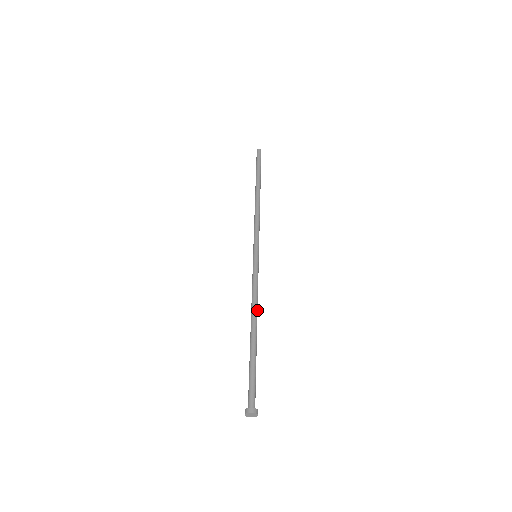
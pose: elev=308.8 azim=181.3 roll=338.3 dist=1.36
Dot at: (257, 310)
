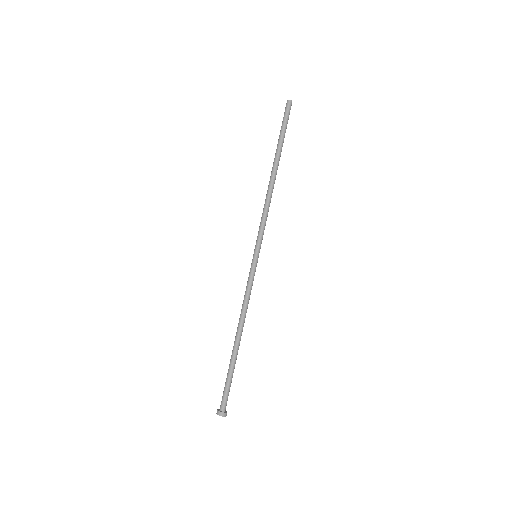
Dot at: occluded
